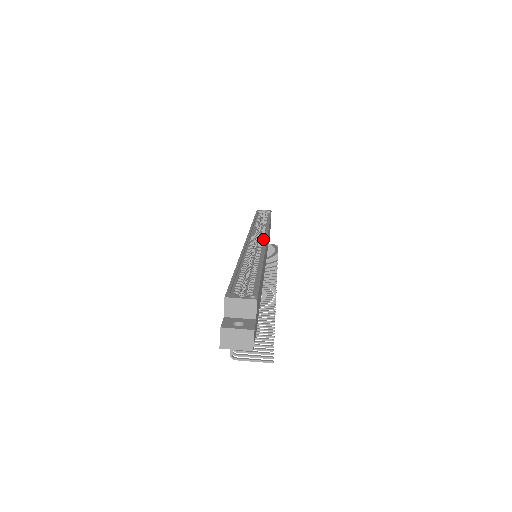
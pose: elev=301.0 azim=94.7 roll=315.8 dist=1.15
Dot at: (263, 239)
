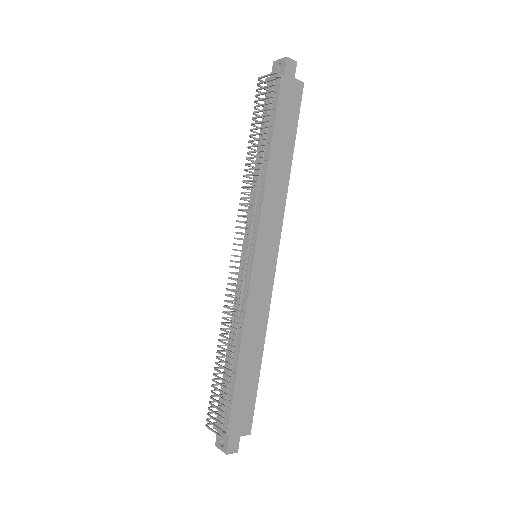
Dot at: (273, 260)
